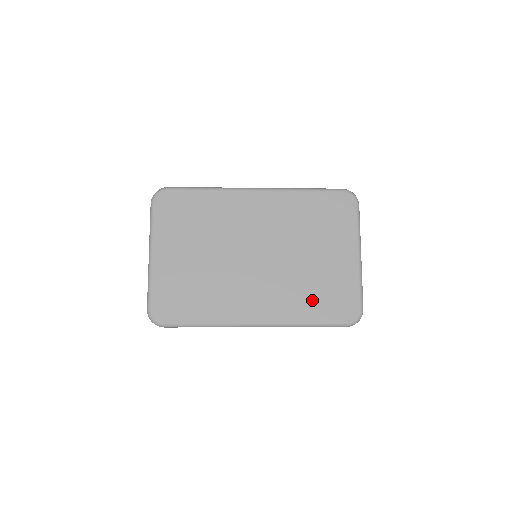
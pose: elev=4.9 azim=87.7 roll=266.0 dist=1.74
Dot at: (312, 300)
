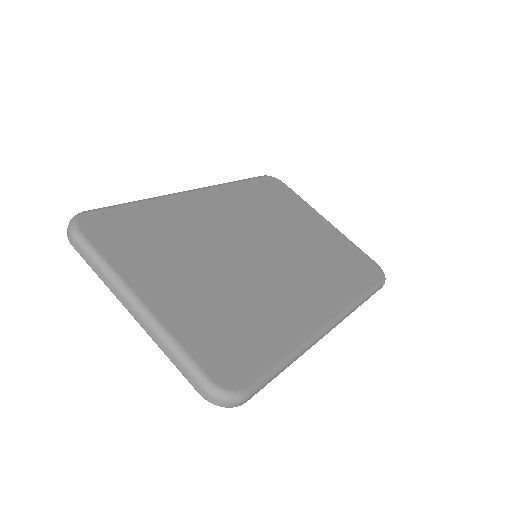
Dot at: (343, 272)
